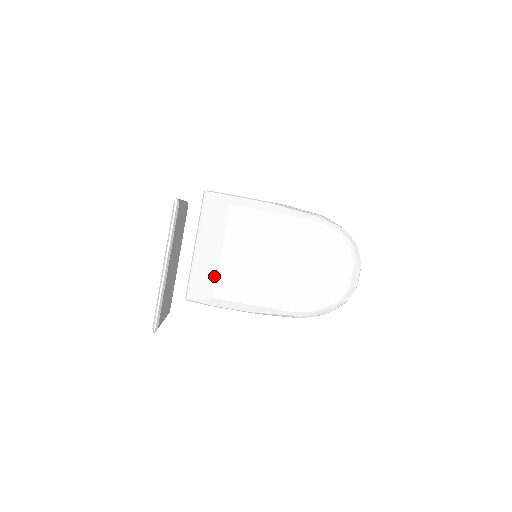
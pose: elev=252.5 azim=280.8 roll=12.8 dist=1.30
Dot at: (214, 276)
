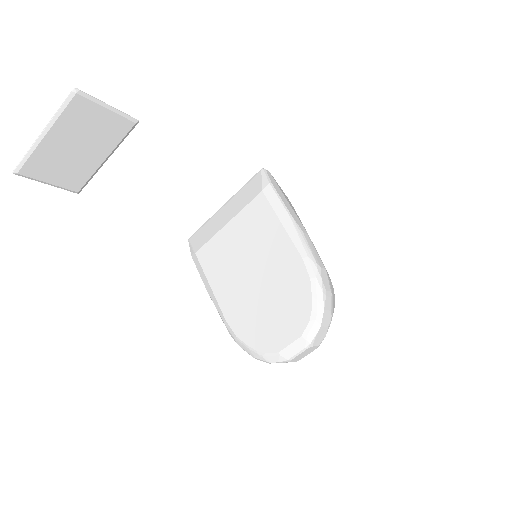
Dot at: (209, 237)
